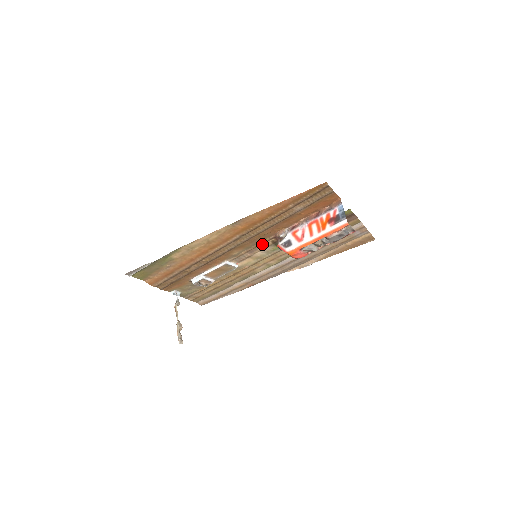
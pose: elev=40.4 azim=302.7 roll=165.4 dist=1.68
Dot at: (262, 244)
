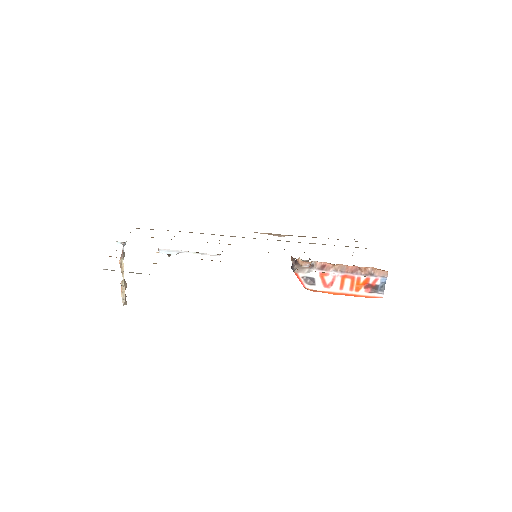
Dot at: occluded
